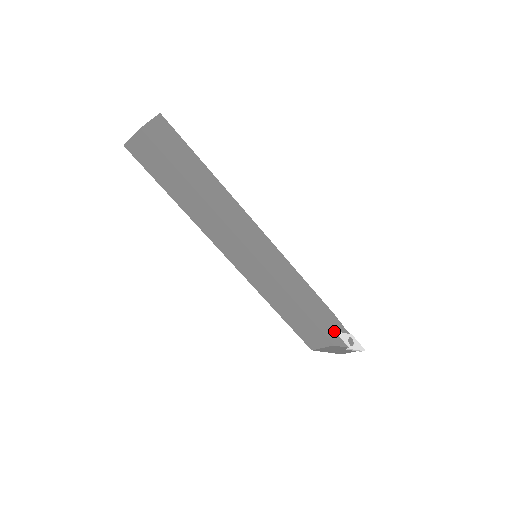
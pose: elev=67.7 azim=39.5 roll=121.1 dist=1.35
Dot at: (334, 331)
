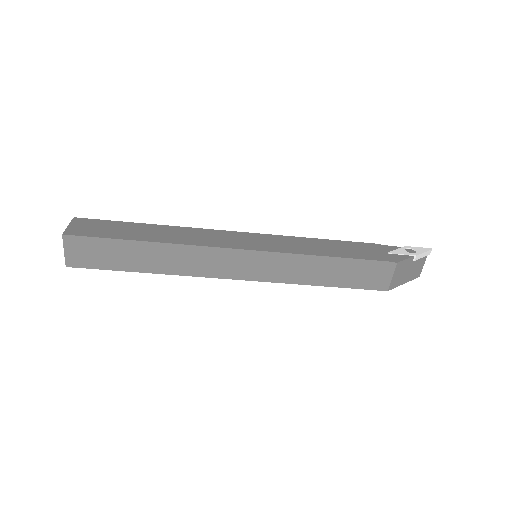
Dot at: (385, 254)
